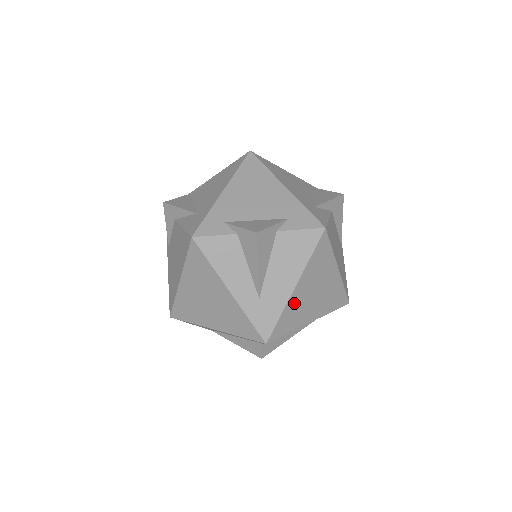
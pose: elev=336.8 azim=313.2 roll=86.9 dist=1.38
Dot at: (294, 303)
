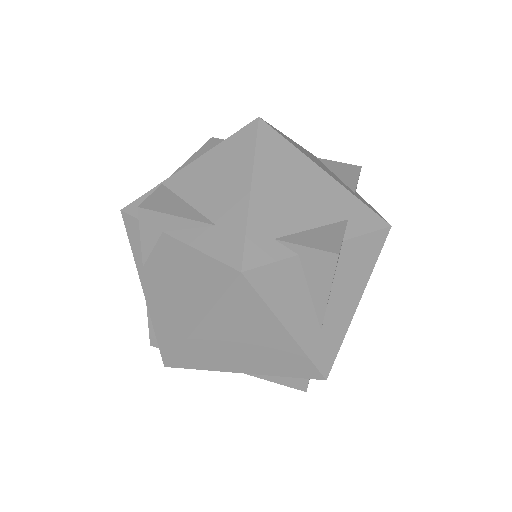
Dot at: occluded
